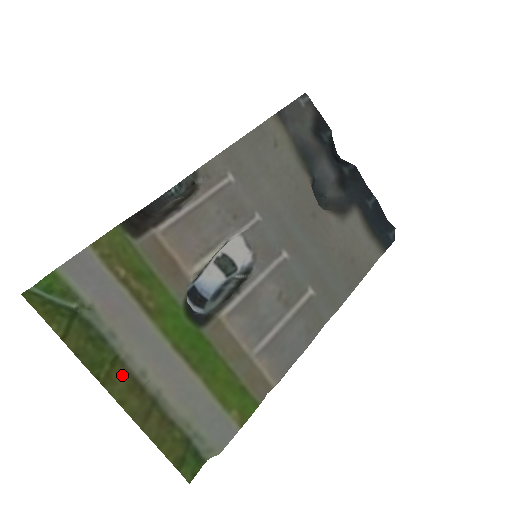
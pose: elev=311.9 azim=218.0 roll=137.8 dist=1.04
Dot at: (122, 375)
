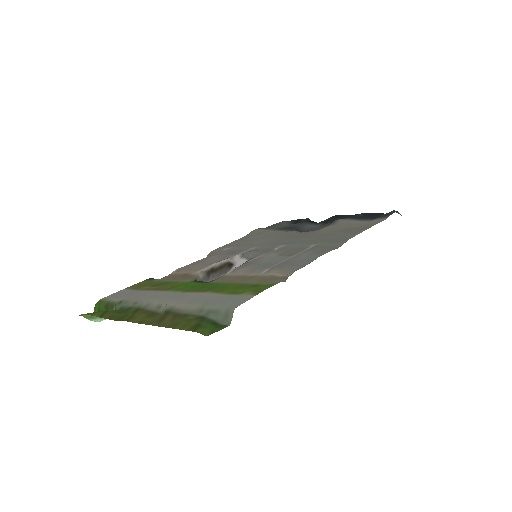
Dot at: (142, 313)
